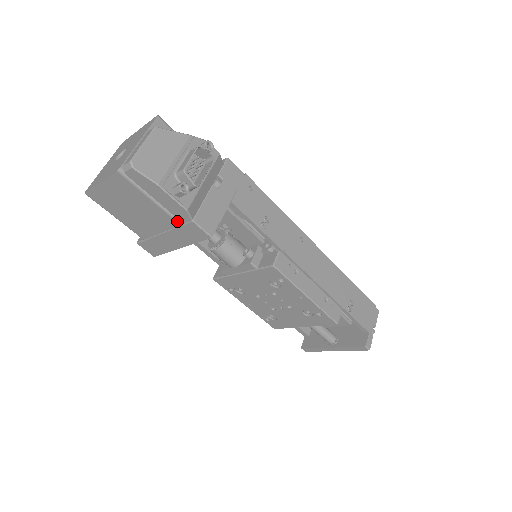
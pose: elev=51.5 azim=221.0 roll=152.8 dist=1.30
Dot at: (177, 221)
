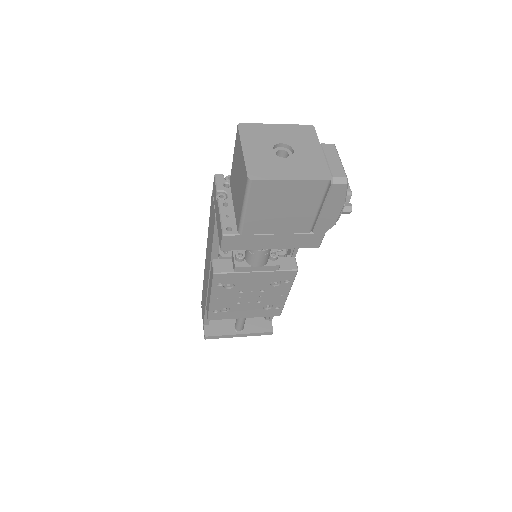
Dot at: (311, 229)
